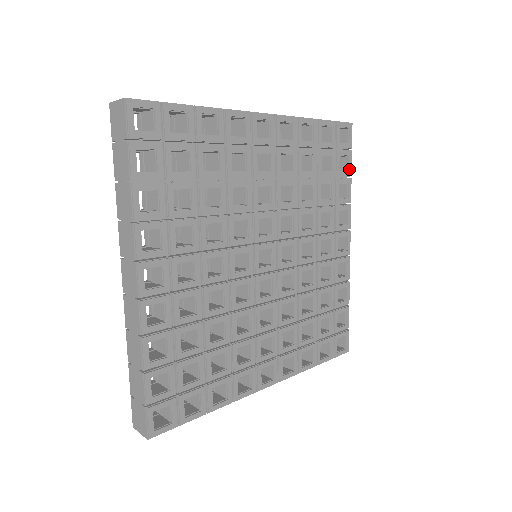
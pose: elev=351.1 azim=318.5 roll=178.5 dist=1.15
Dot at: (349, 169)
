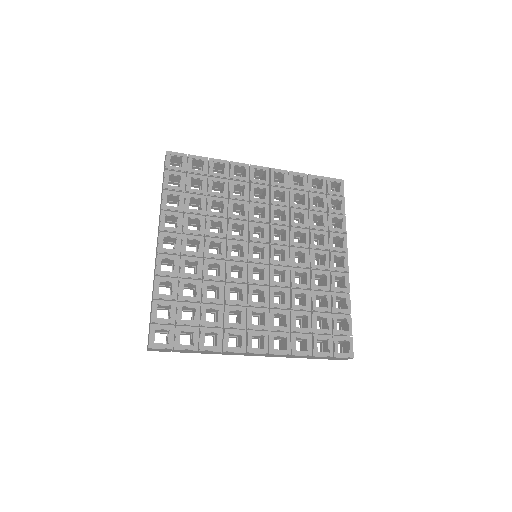
Dot at: (342, 209)
